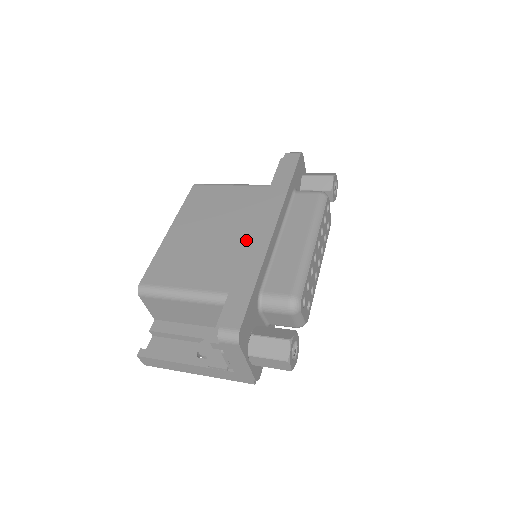
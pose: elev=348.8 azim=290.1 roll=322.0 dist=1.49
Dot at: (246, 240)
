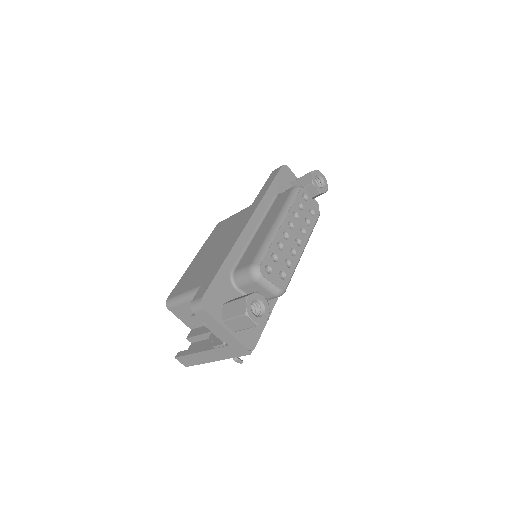
Dot at: occluded
